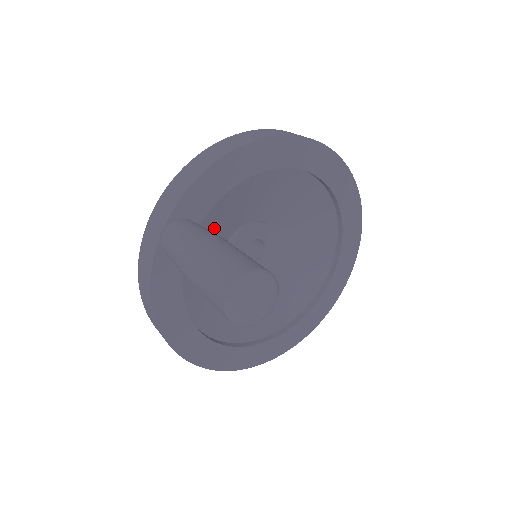
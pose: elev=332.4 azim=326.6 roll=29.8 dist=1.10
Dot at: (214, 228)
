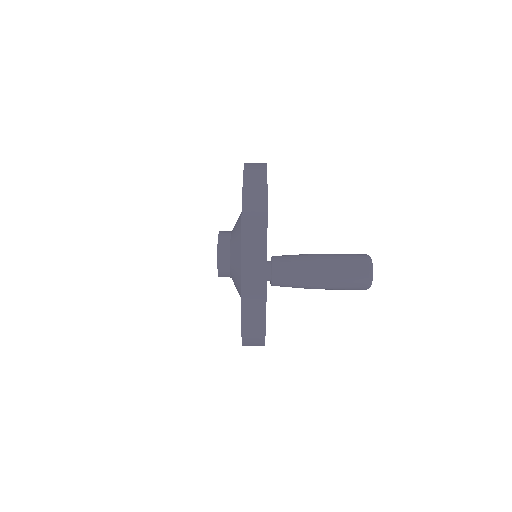
Dot at: occluded
